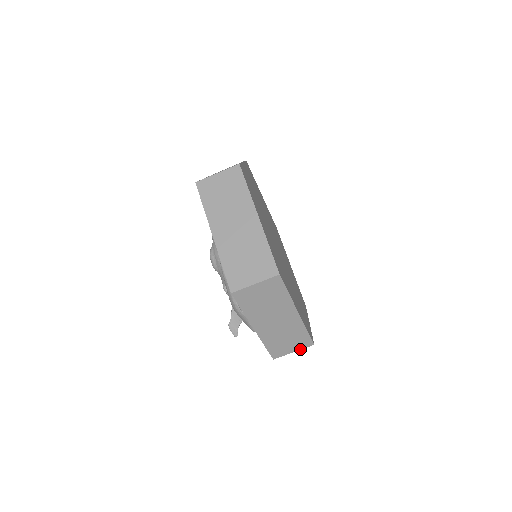
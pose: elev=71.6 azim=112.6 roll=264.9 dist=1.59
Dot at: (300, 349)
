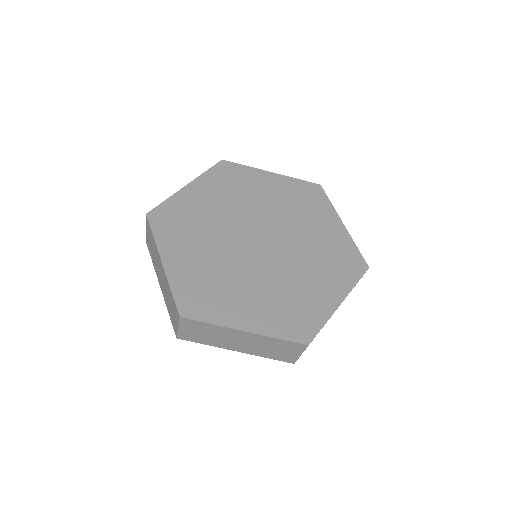
Dot at: occluded
